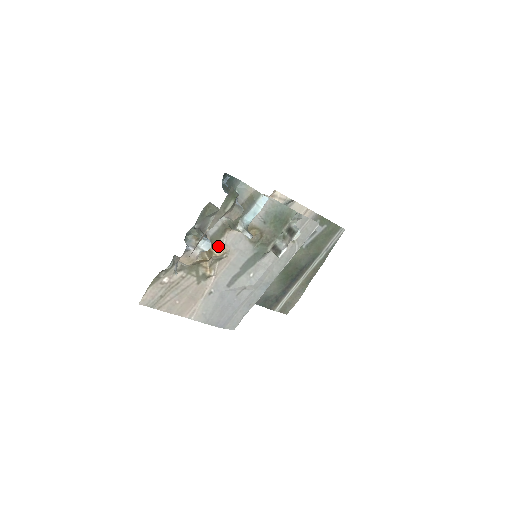
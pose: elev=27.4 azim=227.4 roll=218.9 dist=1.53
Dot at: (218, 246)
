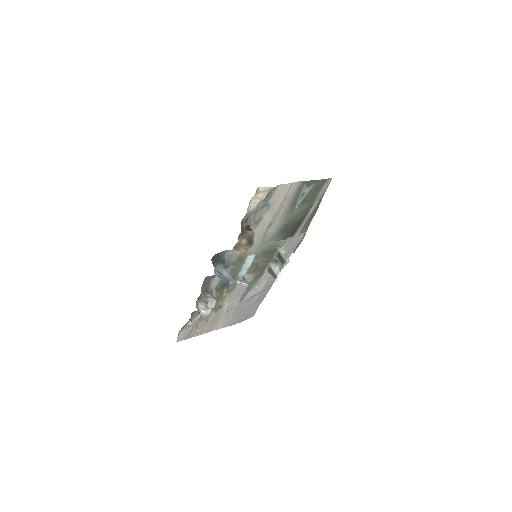
Dot at: occluded
